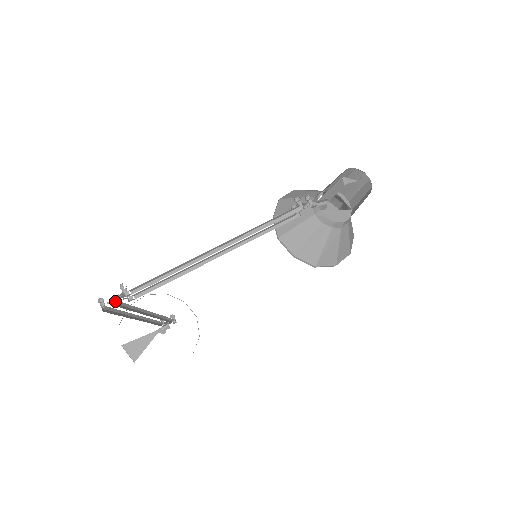
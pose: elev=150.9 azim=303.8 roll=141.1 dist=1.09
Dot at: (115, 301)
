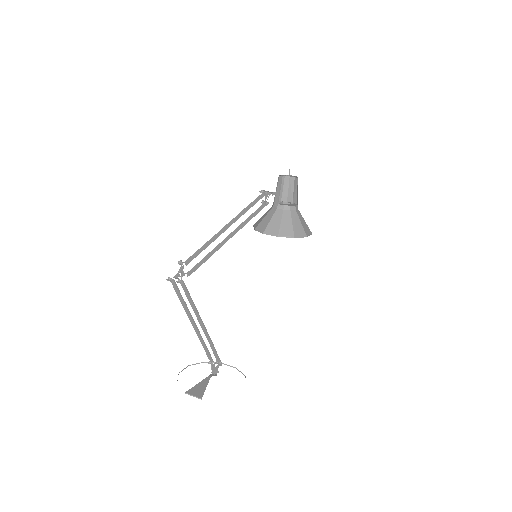
Dot at: occluded
